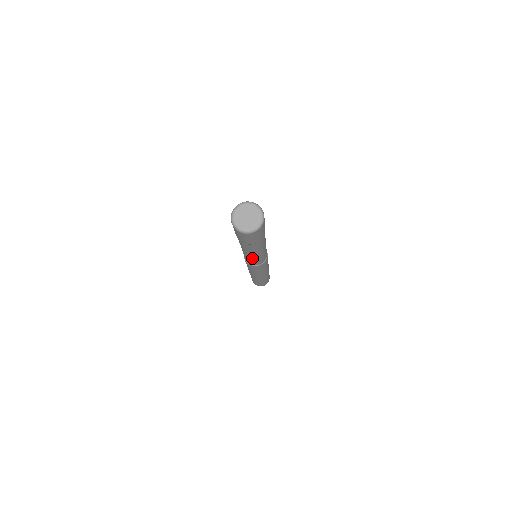
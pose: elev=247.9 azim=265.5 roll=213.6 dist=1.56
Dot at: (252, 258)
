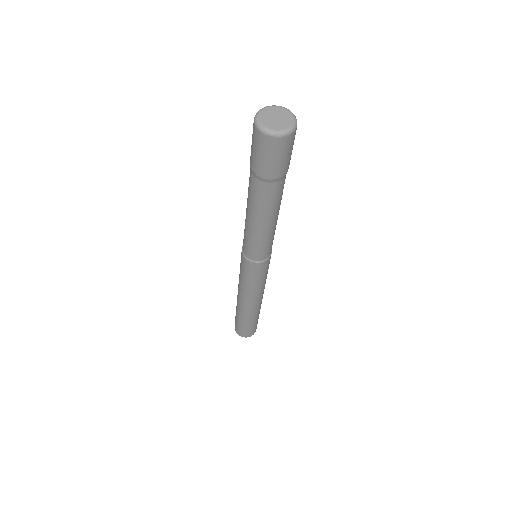
Dot at: (254, 235)
